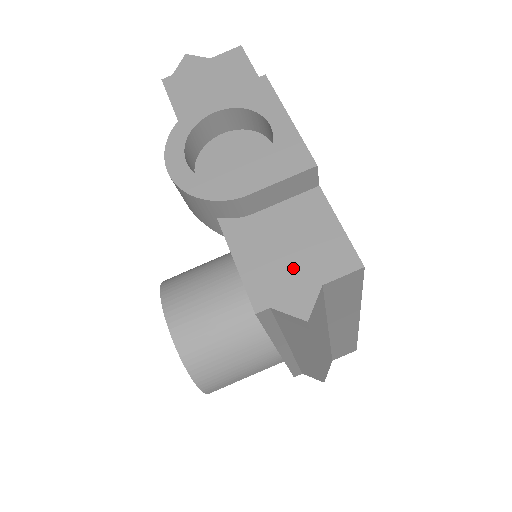
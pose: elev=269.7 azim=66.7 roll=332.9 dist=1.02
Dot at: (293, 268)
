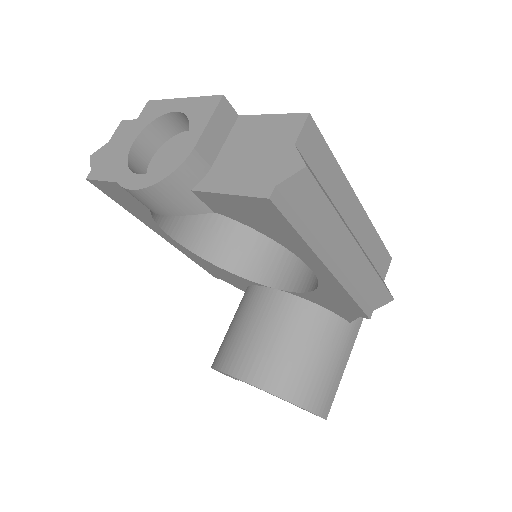
Dot at: (267, 158)
